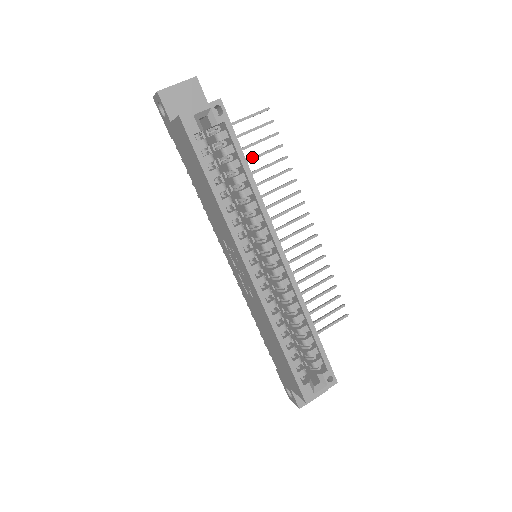
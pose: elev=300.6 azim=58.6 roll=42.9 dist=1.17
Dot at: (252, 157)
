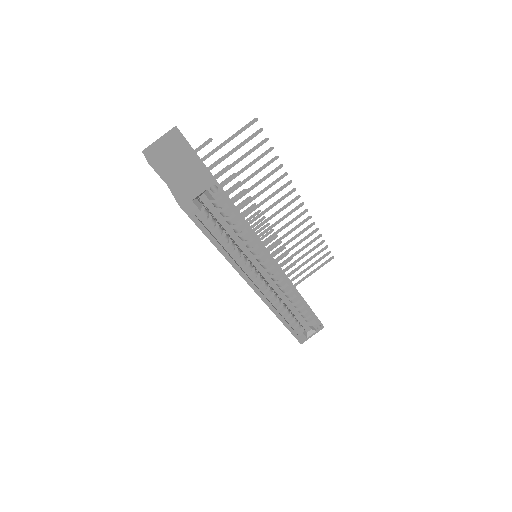
Dot at: (244, 168)
